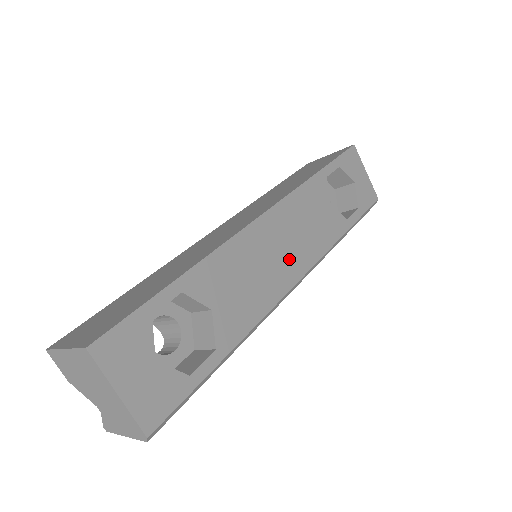
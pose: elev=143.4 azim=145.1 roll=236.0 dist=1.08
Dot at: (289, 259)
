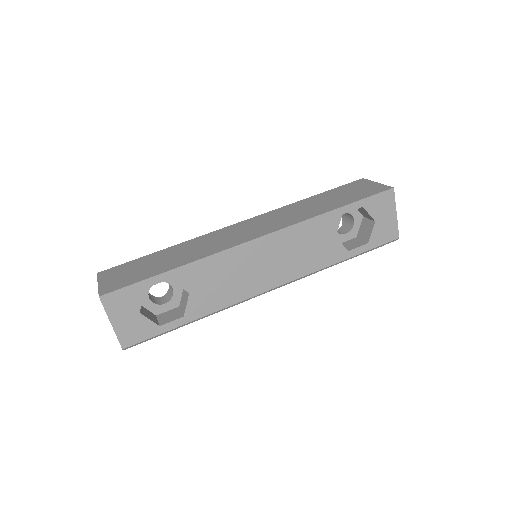
Dot at: (270, 272)
